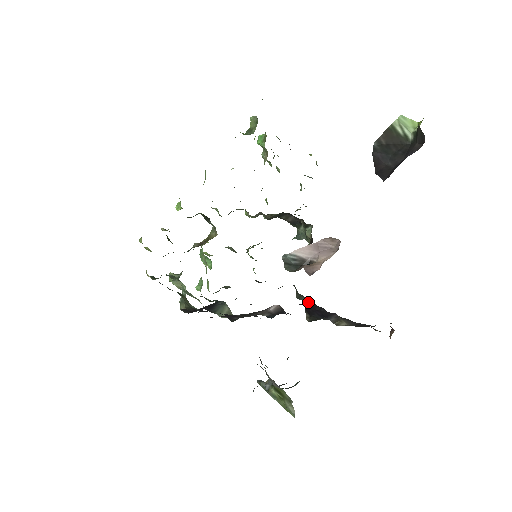
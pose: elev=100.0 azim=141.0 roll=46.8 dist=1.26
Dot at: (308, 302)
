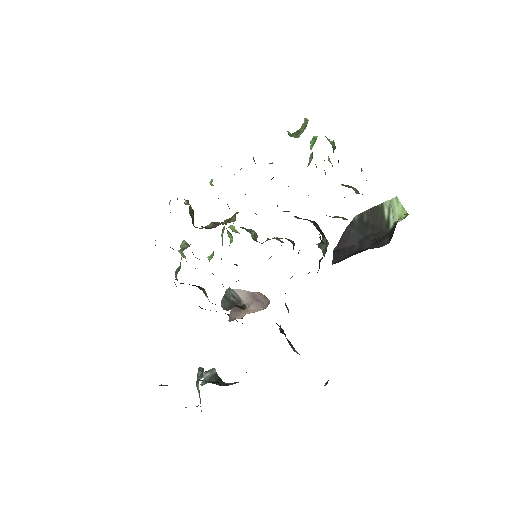
Dot at: occluded
